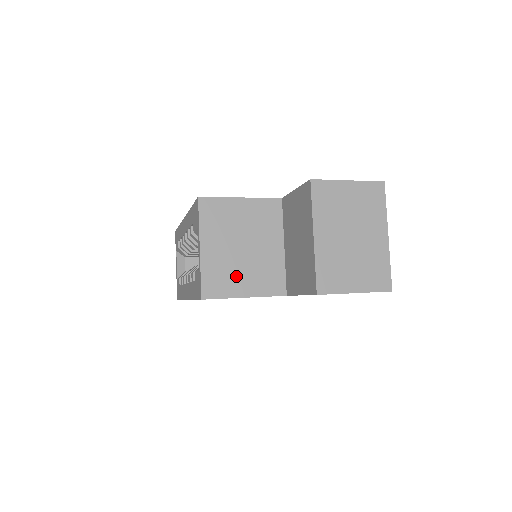
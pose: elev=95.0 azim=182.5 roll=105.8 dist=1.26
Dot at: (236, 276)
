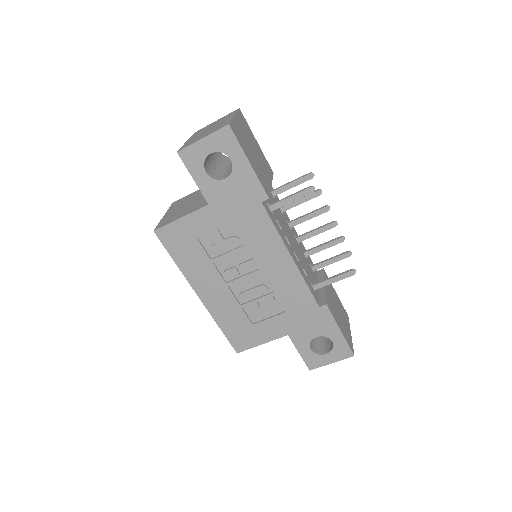
Dot at: (179, 214)
